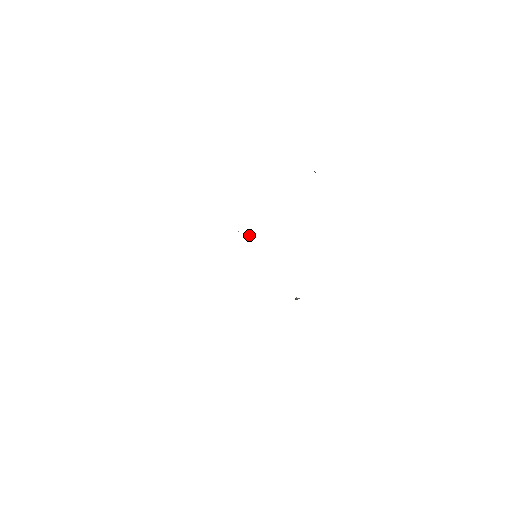
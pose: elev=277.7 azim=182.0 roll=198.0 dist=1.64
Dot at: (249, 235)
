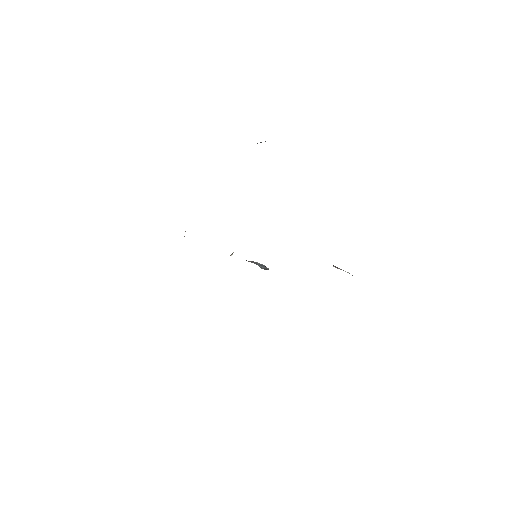
Dot at: (256, 264)
